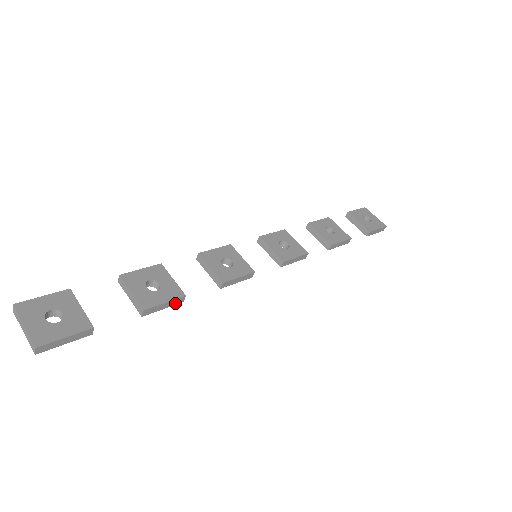
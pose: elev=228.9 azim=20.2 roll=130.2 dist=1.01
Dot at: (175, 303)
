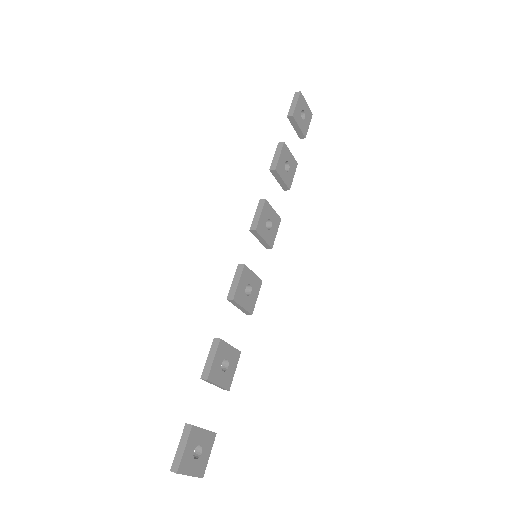
Dot at: (234, 360)
